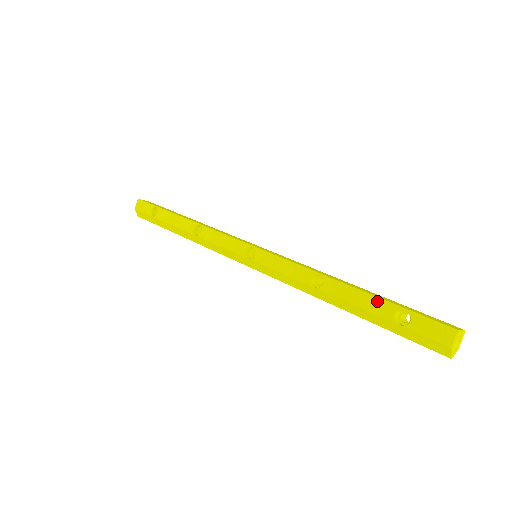
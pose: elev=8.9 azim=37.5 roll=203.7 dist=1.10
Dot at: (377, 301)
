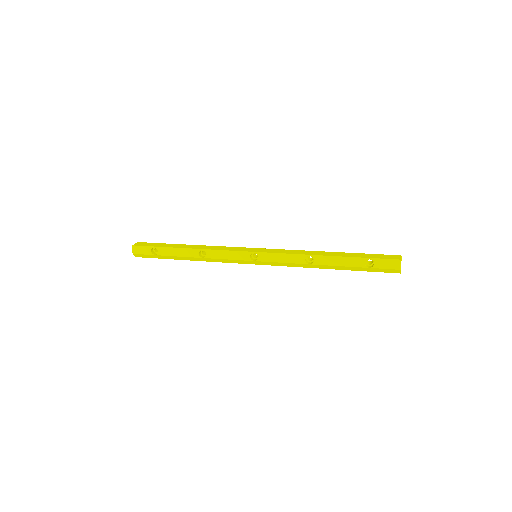
Dot at: (352, 260)
